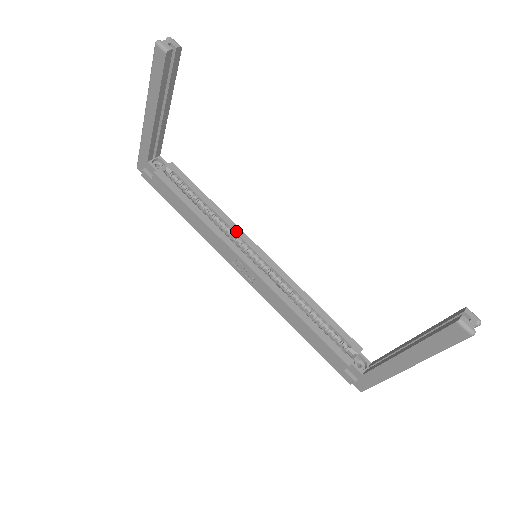
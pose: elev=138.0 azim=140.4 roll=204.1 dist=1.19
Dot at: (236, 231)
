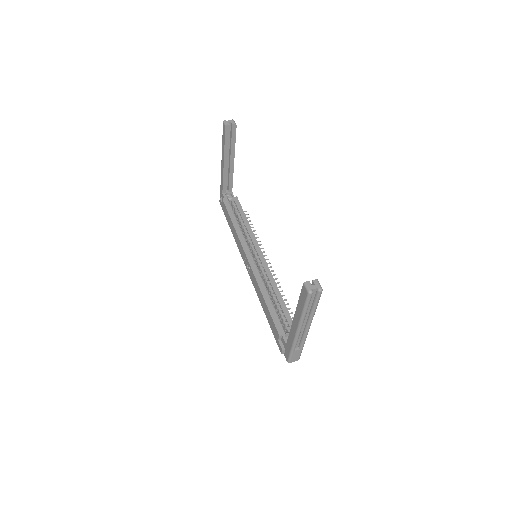
Dot at: (253, 240)
